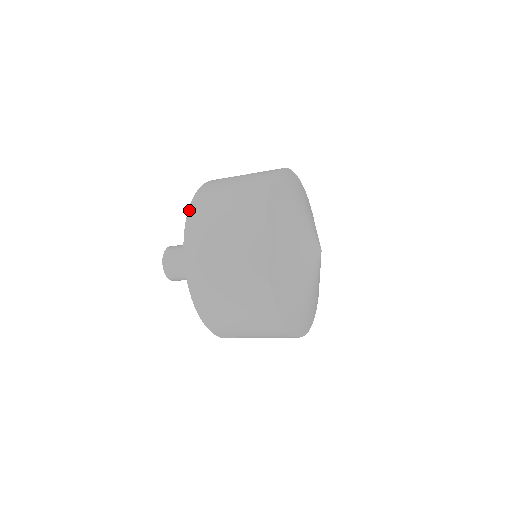
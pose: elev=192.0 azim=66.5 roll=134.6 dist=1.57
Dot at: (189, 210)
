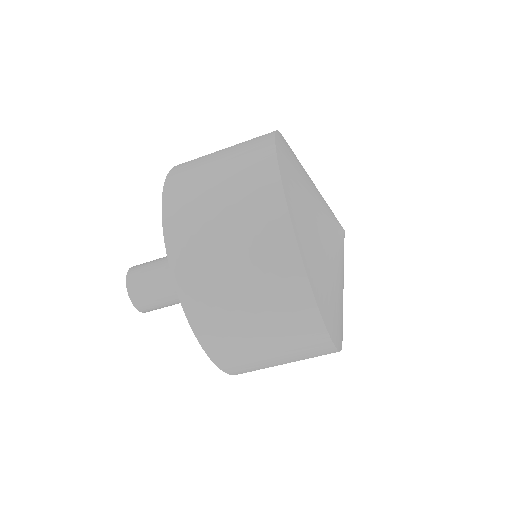
Dot at: (164, 227)
